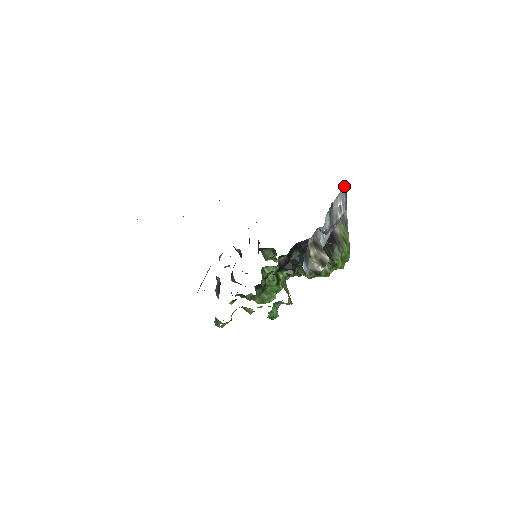
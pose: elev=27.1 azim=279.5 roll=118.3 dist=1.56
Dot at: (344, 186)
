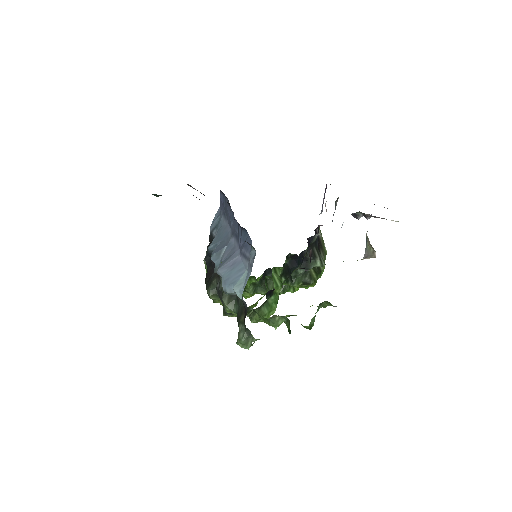
Dot at: (326, 185)
